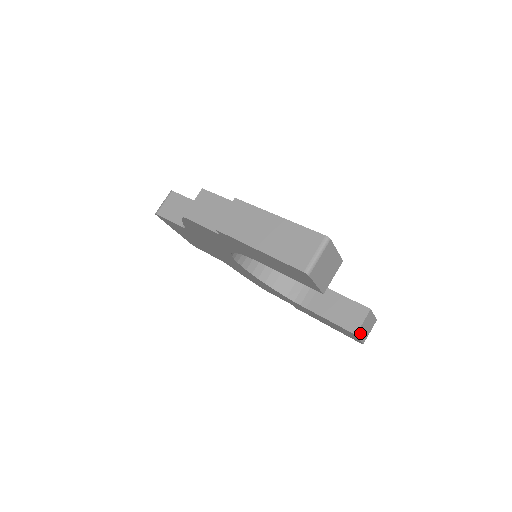
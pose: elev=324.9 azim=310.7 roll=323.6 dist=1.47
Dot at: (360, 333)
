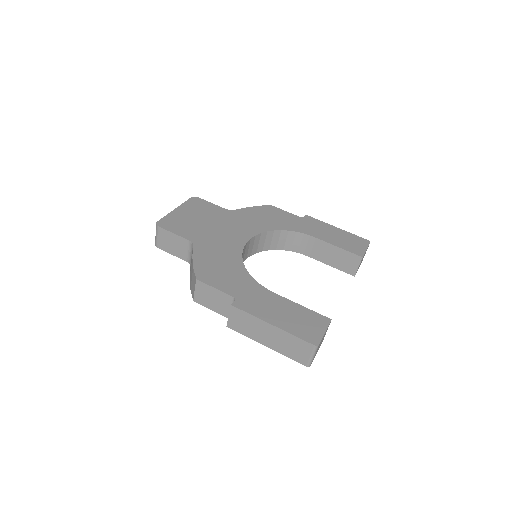
Dot at: occluded
